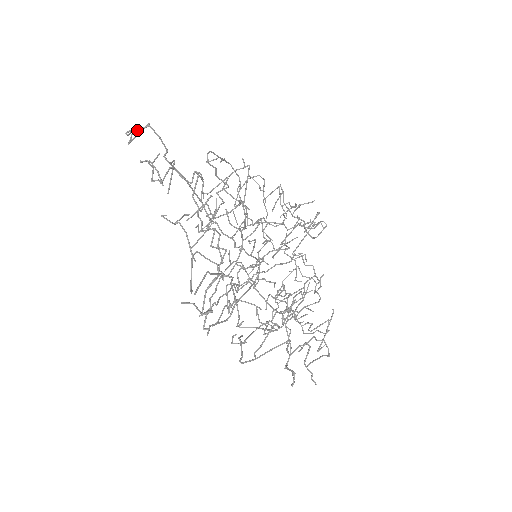
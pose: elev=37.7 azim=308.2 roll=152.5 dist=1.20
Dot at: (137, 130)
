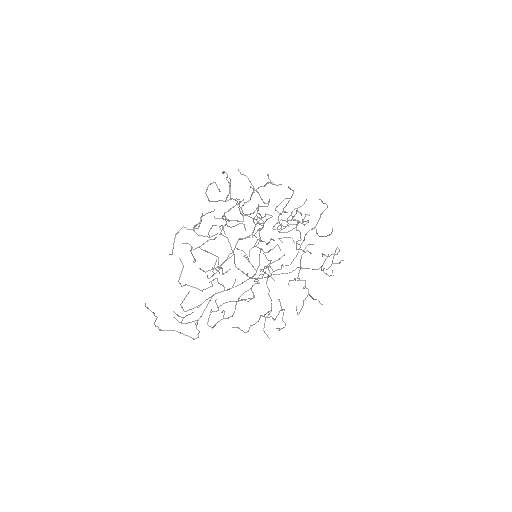
Dot at: (161, 330)
